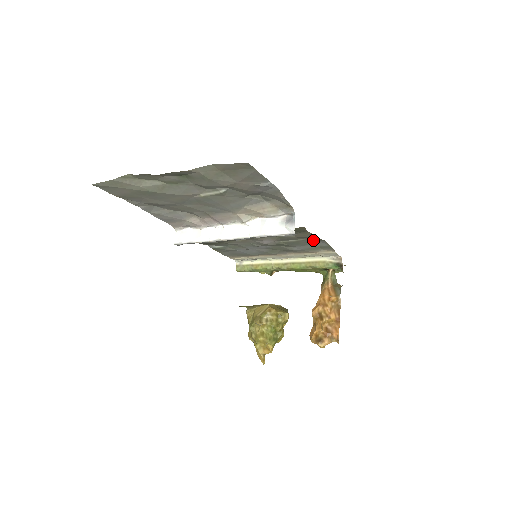
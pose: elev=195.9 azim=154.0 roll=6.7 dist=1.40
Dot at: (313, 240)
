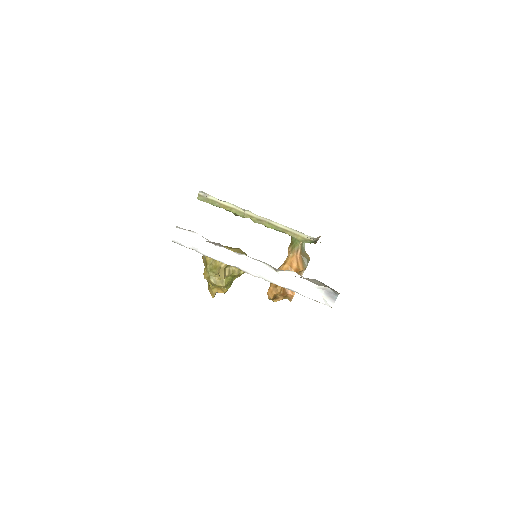
Dot at: occluded
